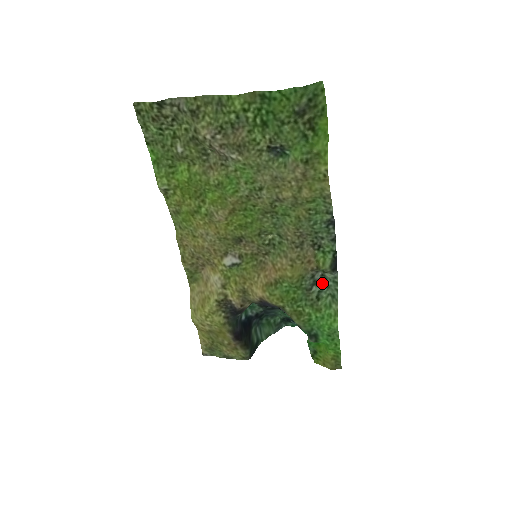
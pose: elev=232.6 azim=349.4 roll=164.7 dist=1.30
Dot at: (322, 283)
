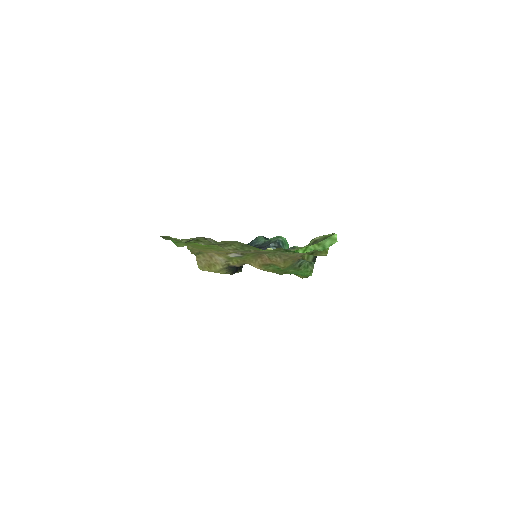
Dot at: occluded
